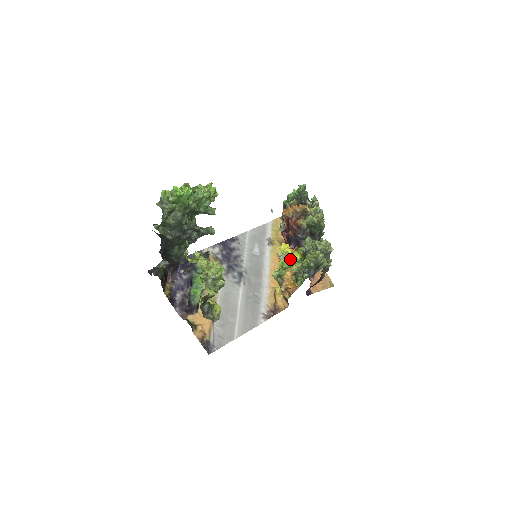
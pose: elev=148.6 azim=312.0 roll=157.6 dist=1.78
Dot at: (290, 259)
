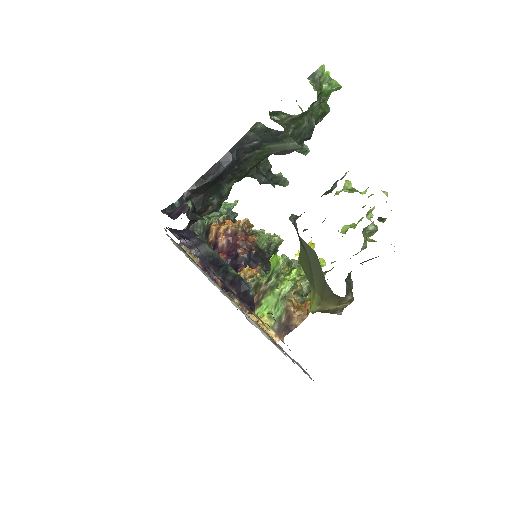
Dot at: occluded
